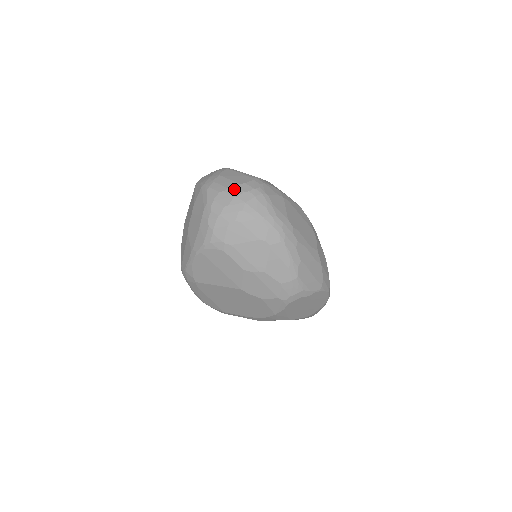
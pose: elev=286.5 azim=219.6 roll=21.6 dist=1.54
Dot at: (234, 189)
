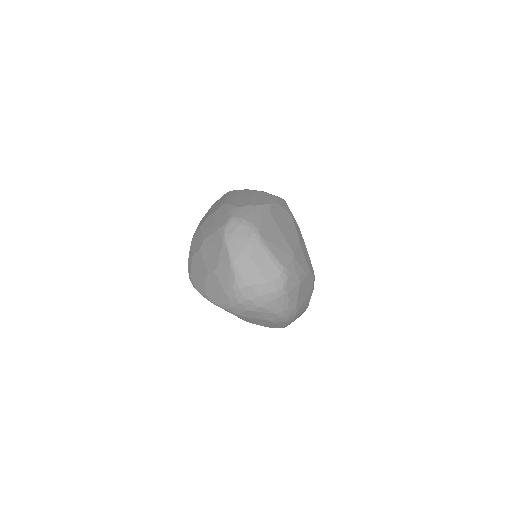
Dot at: (261, 287)
